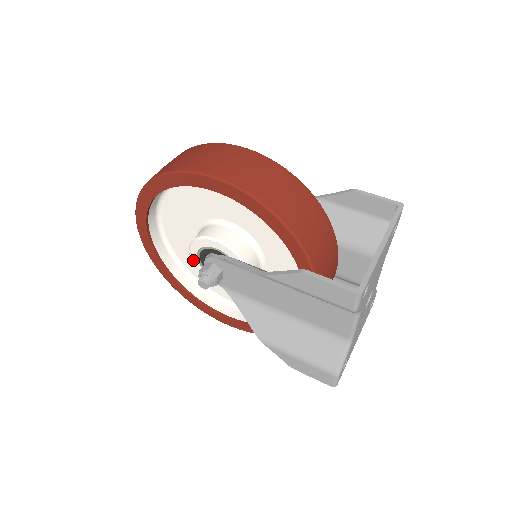
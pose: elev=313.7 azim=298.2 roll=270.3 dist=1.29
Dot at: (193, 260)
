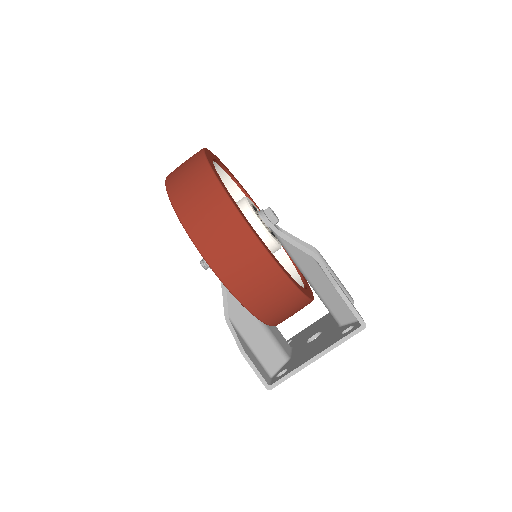
Dot at: occluded
